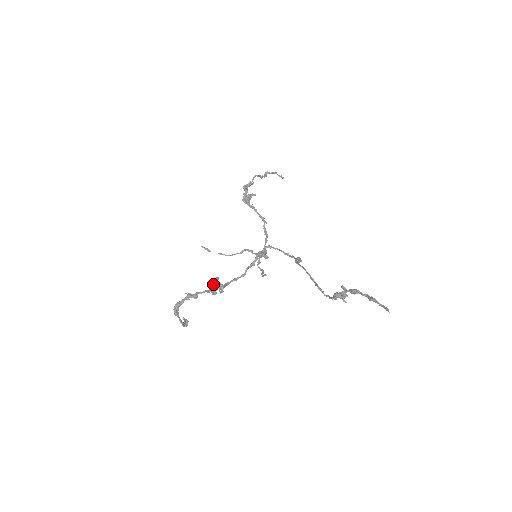
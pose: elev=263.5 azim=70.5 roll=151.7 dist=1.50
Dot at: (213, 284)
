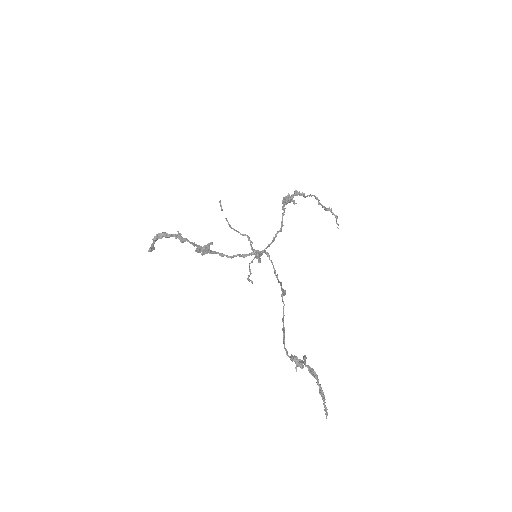
Dot at: occluded
